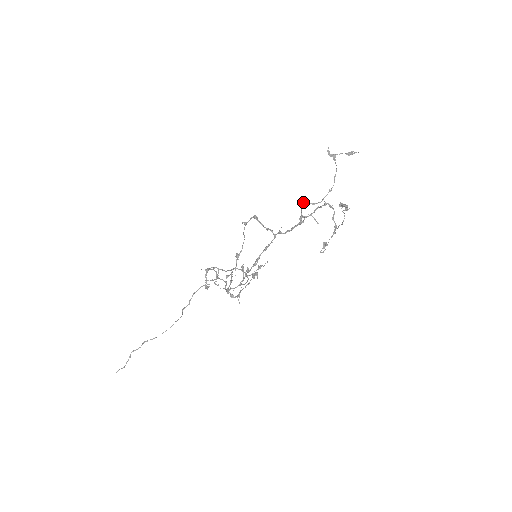
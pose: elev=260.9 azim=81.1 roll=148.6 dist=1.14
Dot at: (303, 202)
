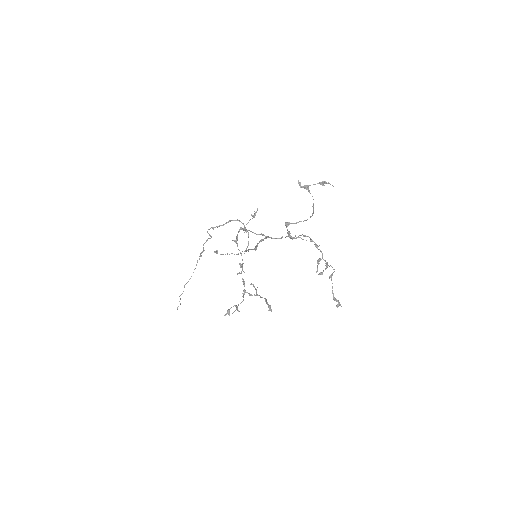
Dot at: (286, 223)
